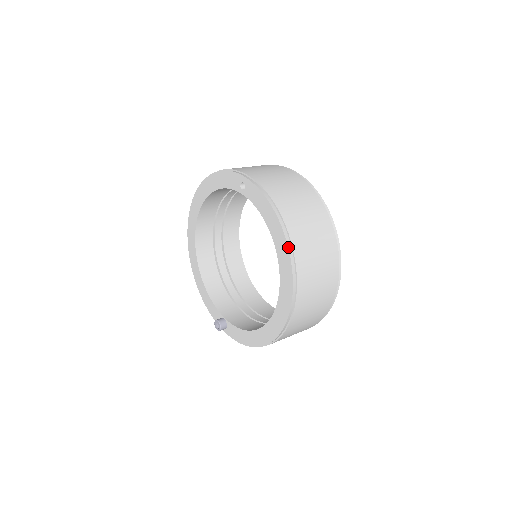
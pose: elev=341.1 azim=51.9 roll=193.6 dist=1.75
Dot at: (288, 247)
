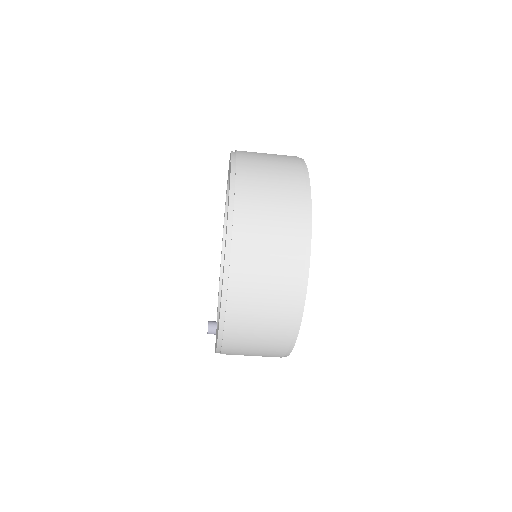
Dot at: (228, 219)
